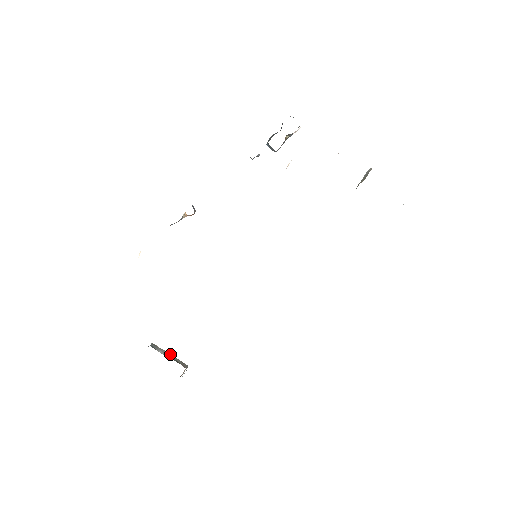
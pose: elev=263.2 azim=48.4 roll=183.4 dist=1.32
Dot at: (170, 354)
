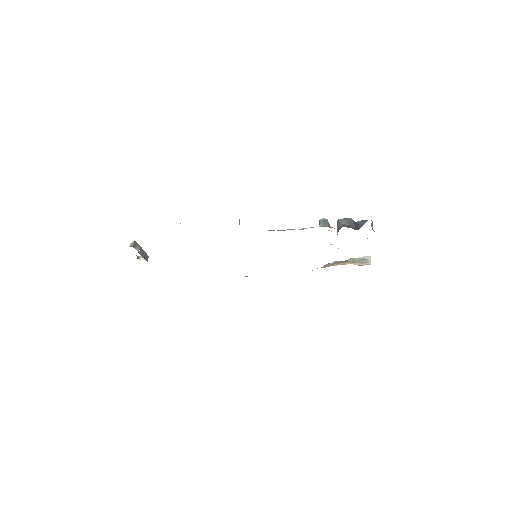
Dot at: occluded
